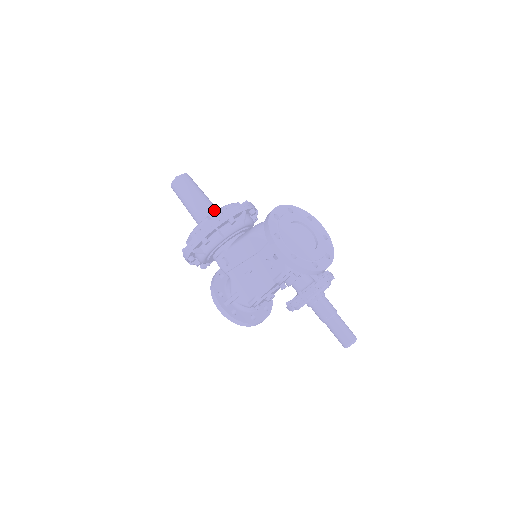
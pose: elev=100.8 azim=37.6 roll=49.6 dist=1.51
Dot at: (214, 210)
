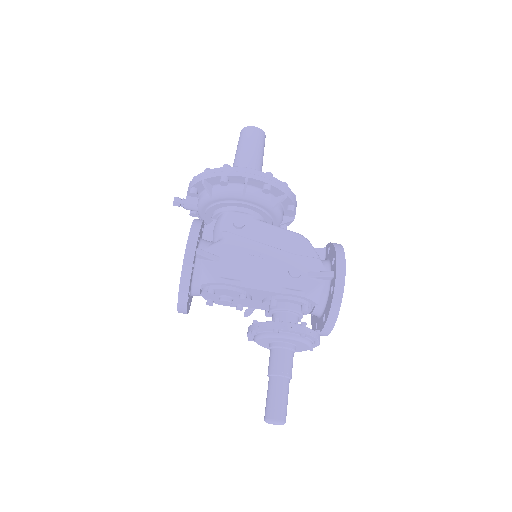
Dot at: occluded
